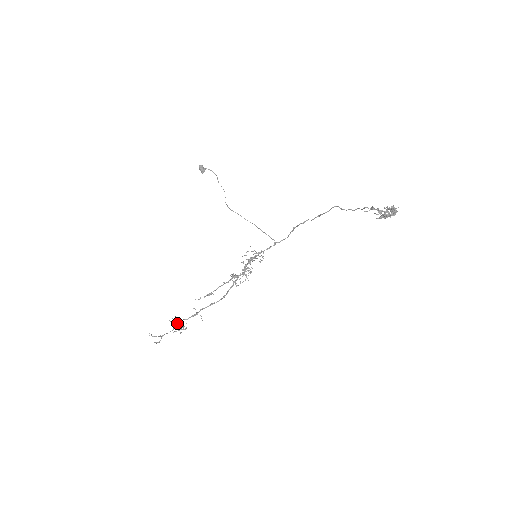
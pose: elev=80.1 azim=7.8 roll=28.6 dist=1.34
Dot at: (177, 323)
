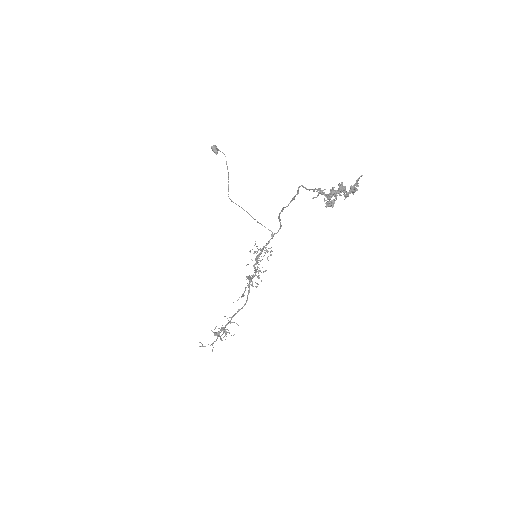
Dot at: (217, 333)
